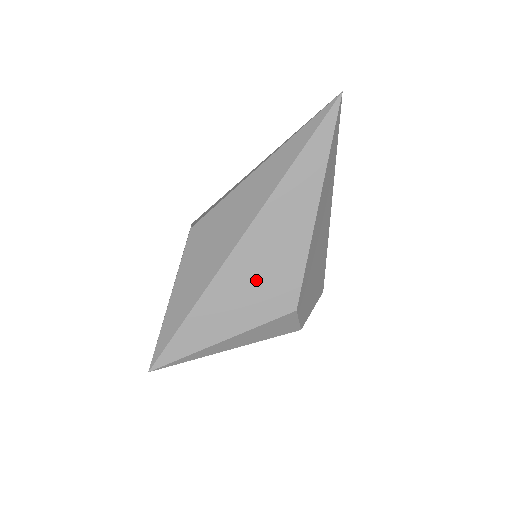
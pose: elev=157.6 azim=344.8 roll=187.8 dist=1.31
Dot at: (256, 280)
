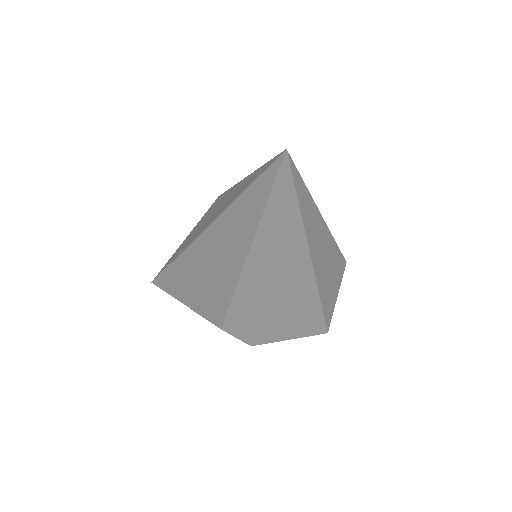
Dot at: (202, 279)
